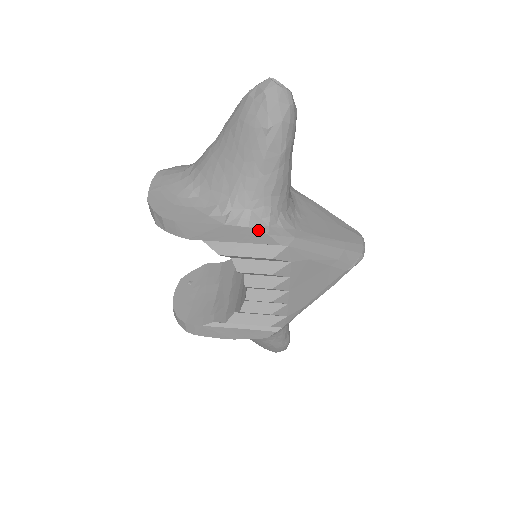
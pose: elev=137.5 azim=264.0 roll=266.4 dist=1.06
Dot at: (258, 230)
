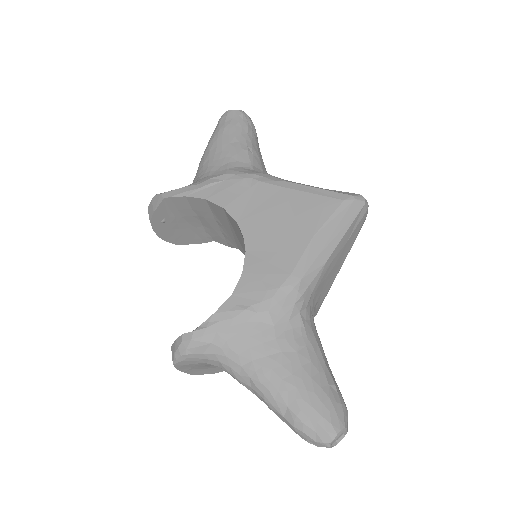
Dot at: occluded
